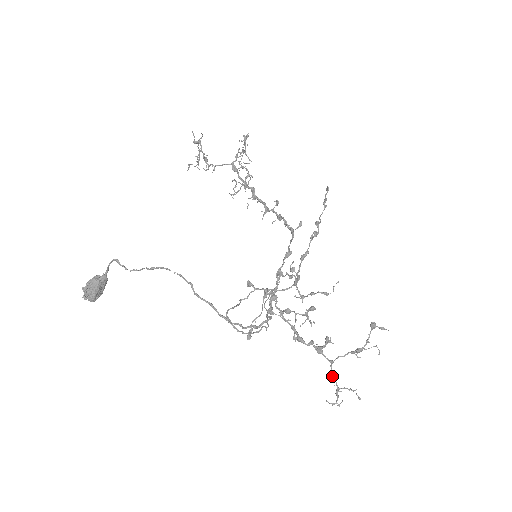
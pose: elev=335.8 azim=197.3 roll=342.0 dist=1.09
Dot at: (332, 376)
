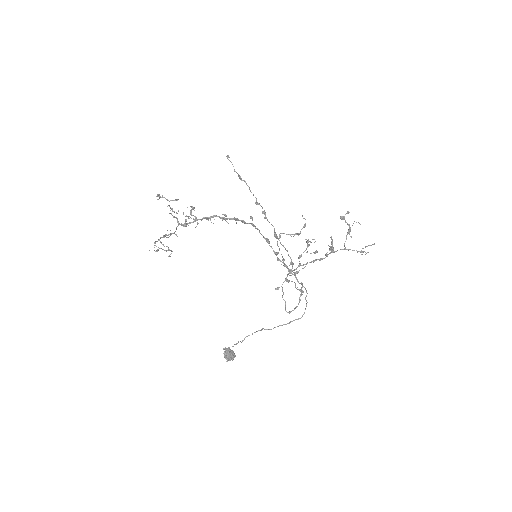
Dot at: occluded
